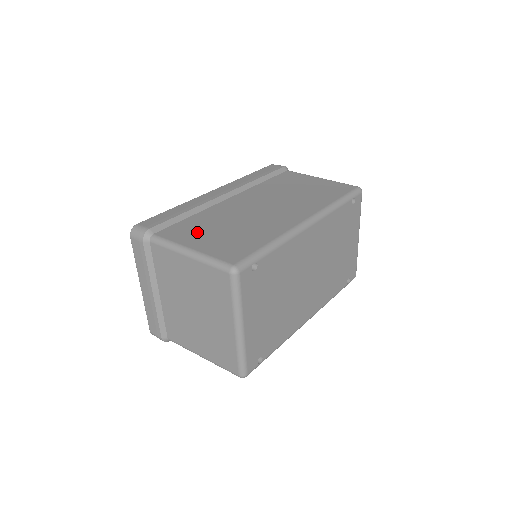
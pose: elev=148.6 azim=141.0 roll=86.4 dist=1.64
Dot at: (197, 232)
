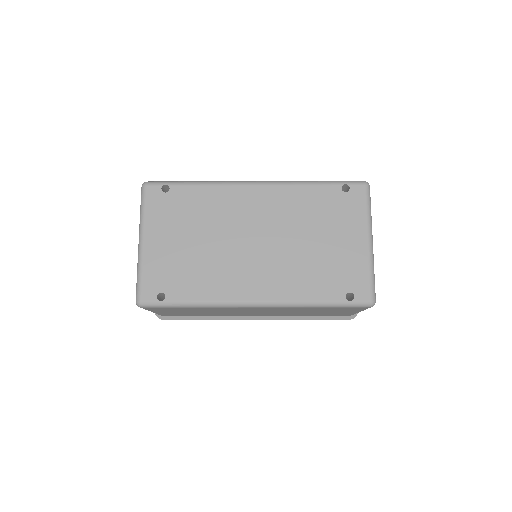
Dot at: occluded
